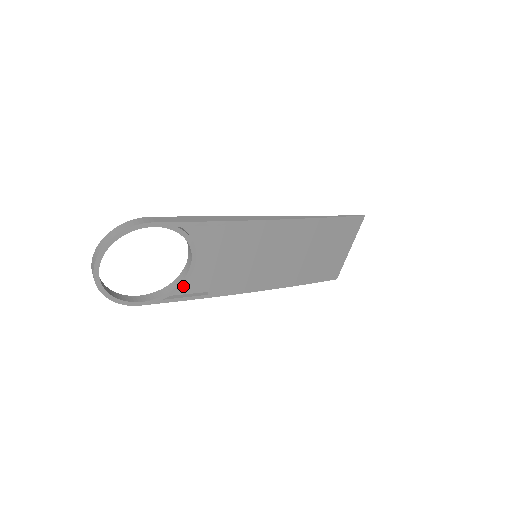
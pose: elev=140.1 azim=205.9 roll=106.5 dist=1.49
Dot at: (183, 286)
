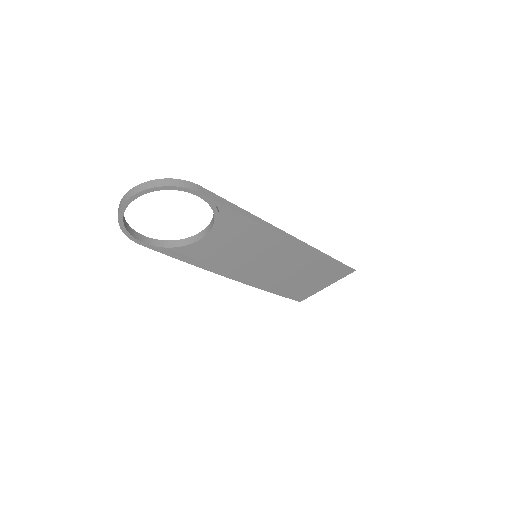
Dot at: occluded
